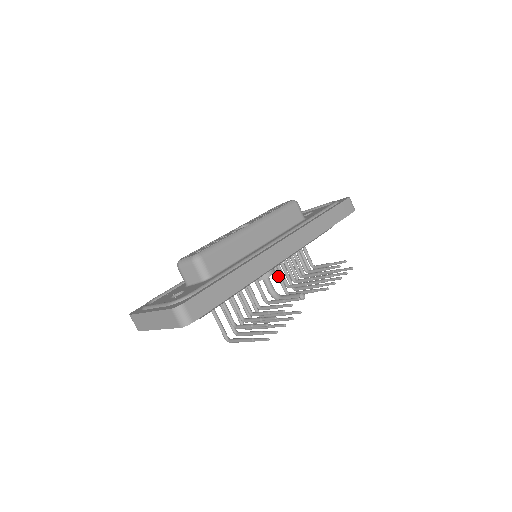
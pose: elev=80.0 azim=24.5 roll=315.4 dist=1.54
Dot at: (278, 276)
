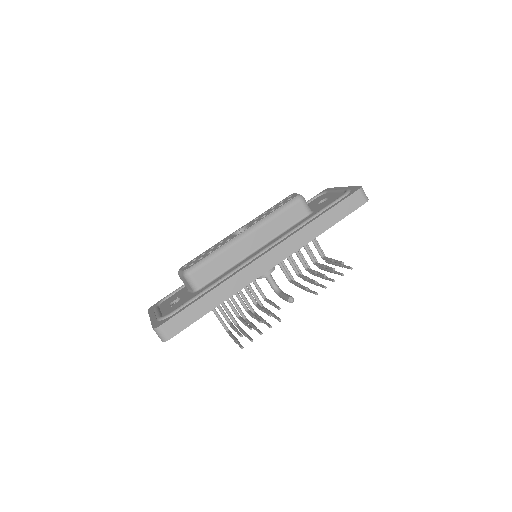
Dot at: occluded
